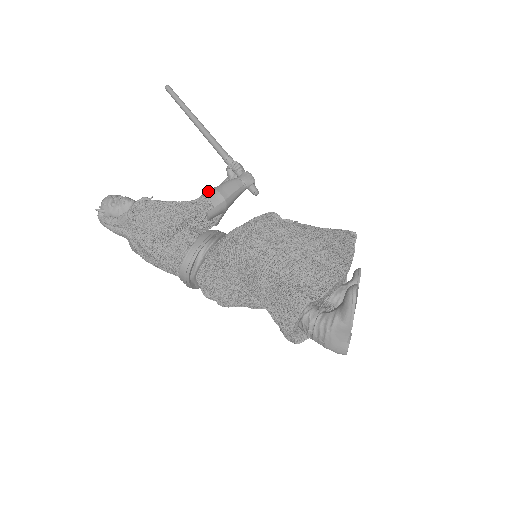
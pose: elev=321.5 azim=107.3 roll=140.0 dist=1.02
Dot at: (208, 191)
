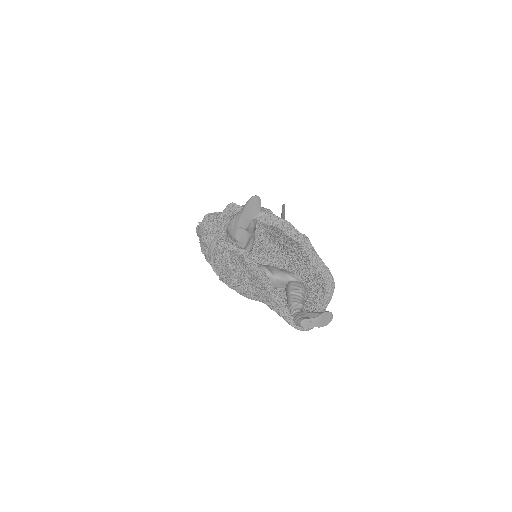
Dot at: occluded
